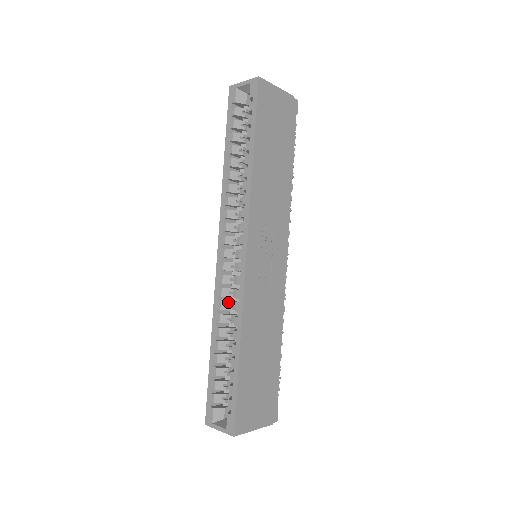
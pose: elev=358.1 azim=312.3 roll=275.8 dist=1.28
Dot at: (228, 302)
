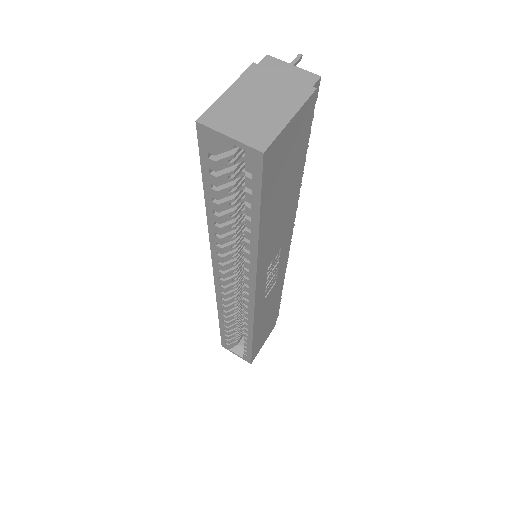
Dot at: (233, 304)
